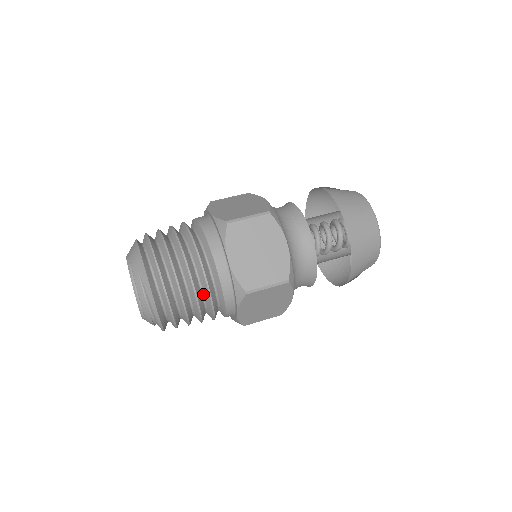
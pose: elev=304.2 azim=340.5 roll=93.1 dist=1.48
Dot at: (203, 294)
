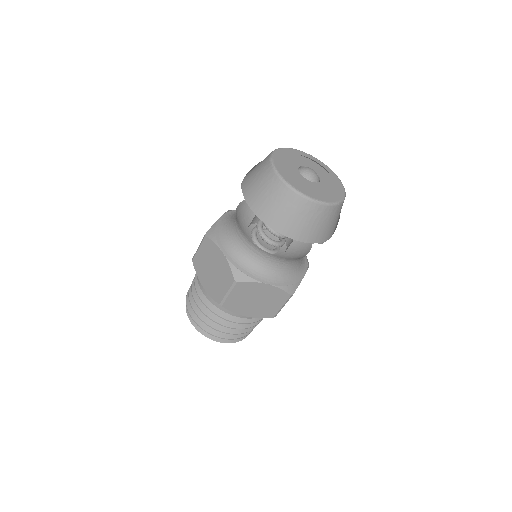
Dot at: occluded
